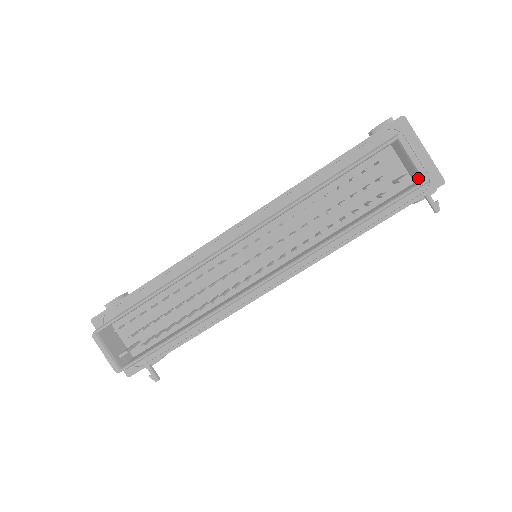
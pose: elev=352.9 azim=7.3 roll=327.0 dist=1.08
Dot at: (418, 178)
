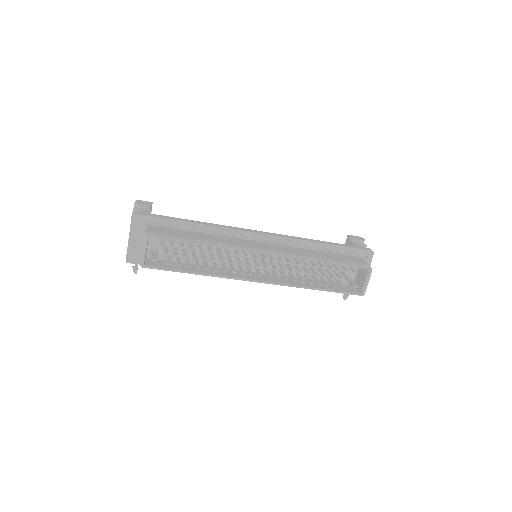
Dot at: (359, 289)
